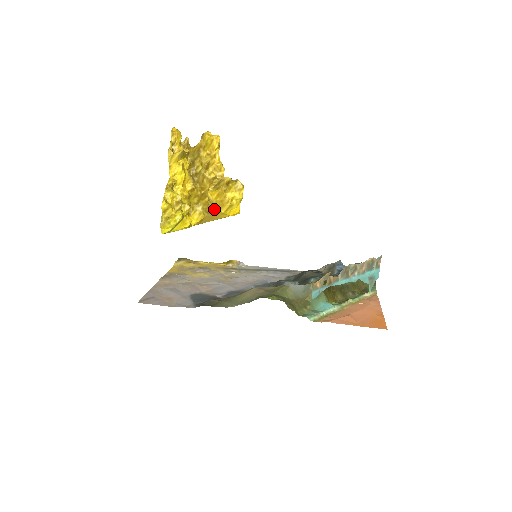
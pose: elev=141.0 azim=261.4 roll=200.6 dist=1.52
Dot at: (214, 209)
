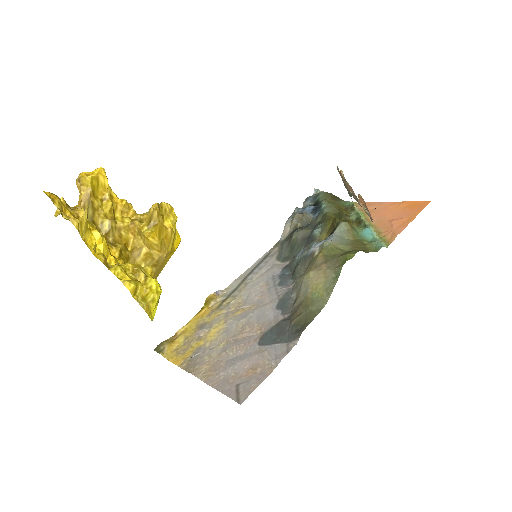
Dot at: (162, 254)
